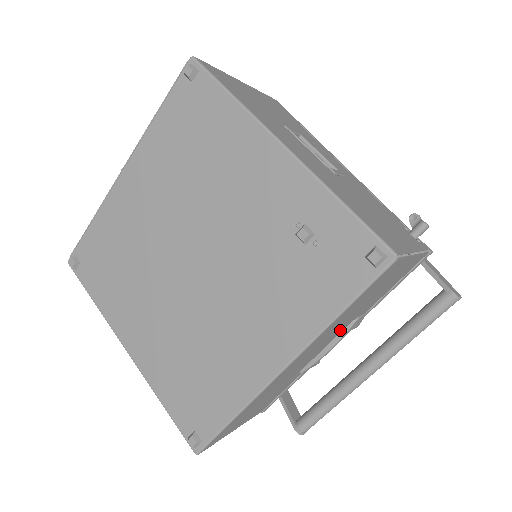
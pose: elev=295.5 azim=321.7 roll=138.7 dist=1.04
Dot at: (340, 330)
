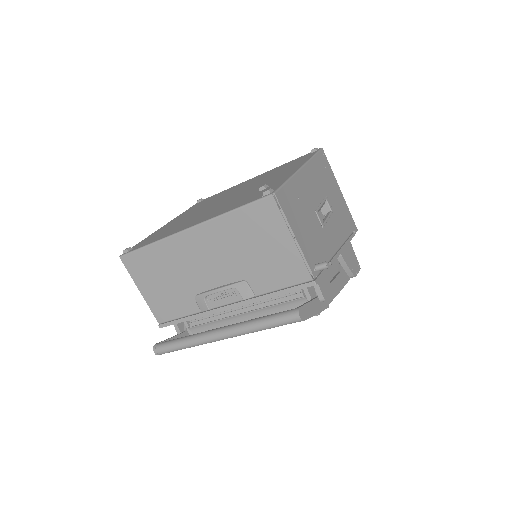
Dot at: (232, 272)
